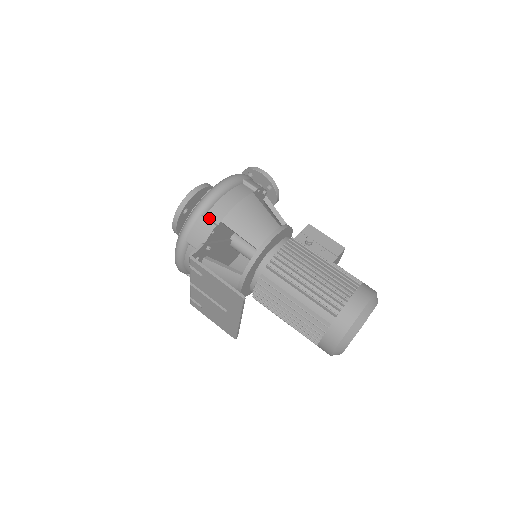
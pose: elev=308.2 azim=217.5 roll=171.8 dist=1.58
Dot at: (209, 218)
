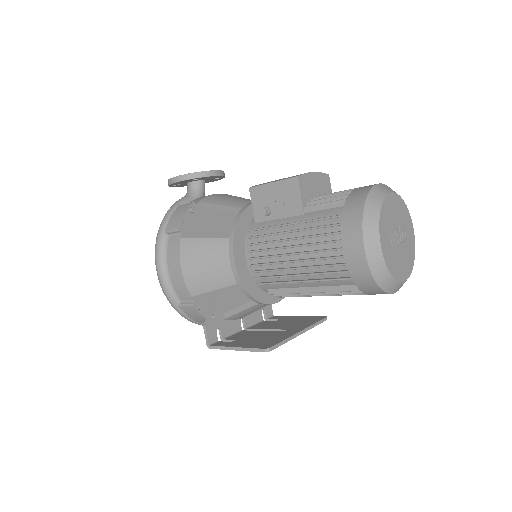
Dot at: (184, 301)
